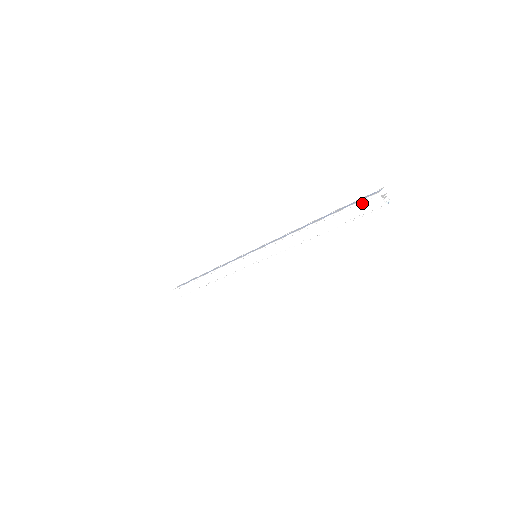
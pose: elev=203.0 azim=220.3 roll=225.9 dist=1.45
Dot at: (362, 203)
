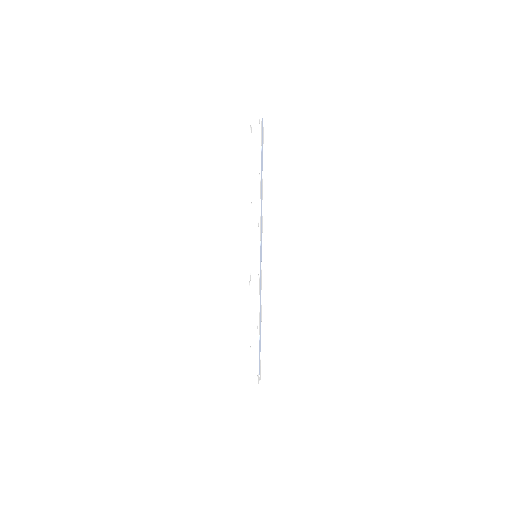
Dot at: (252, 133)
